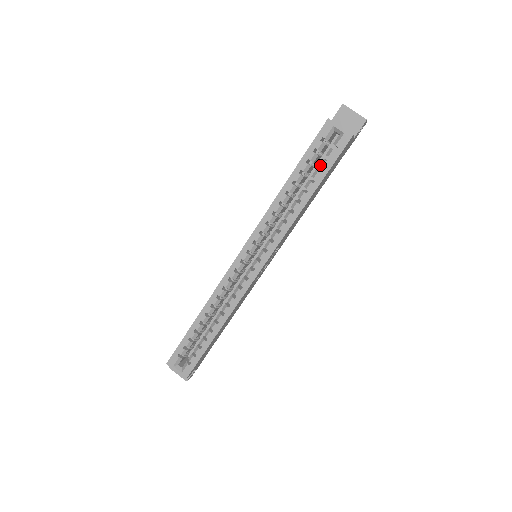
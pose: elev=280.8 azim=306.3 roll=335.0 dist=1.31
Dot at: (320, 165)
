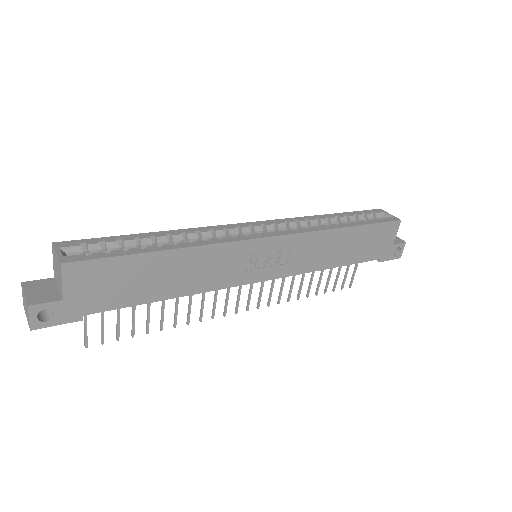
Dot at: (366, 220)
